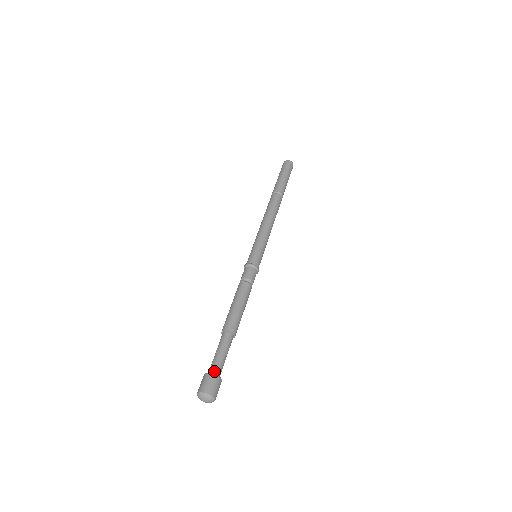
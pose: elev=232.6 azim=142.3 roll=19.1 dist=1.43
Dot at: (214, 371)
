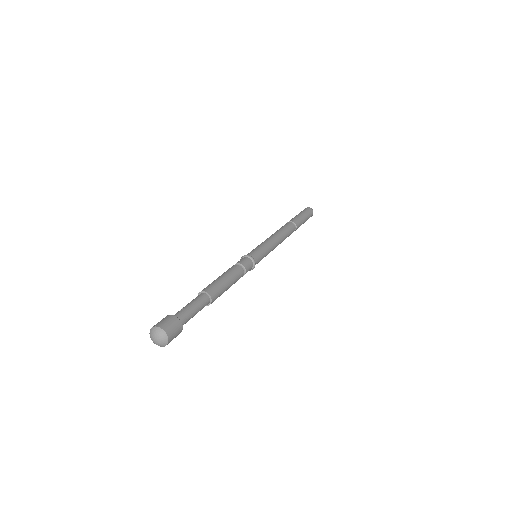
Dot at: (178, 317)
